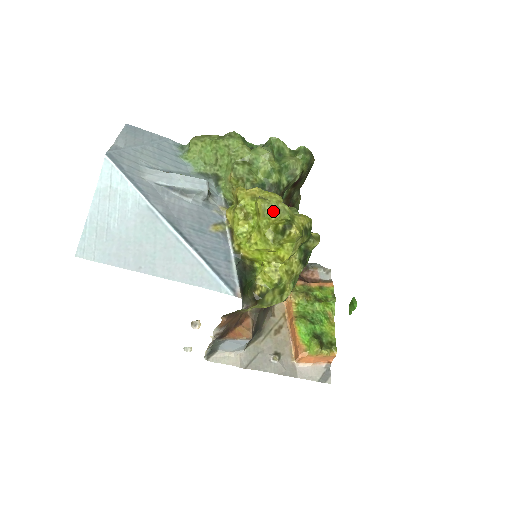
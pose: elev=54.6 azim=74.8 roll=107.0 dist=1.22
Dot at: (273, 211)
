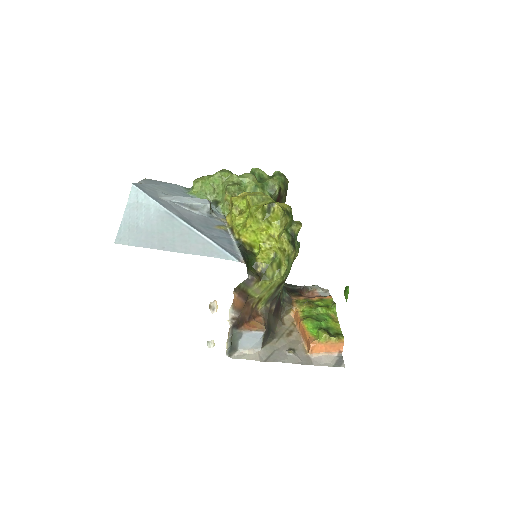
Dot at: (259, 201)
